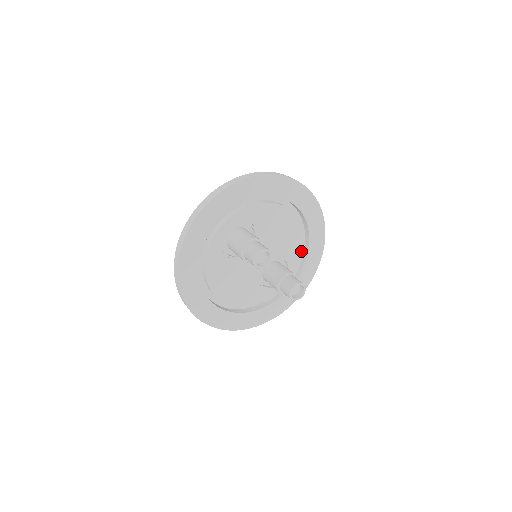
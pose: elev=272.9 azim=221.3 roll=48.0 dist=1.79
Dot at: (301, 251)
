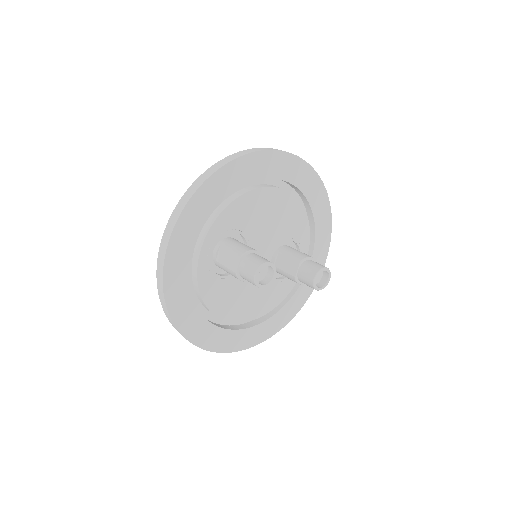
Dot at: (305, 220)
